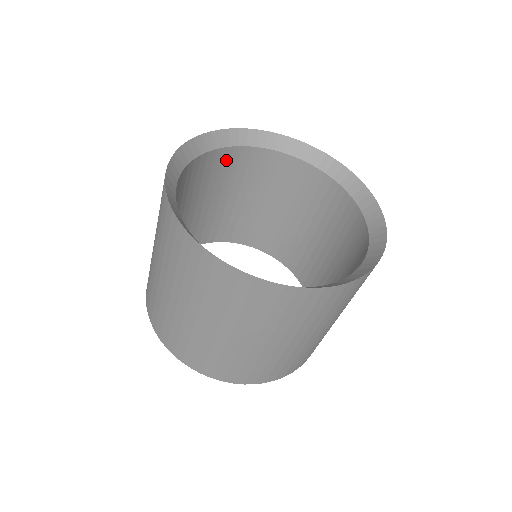
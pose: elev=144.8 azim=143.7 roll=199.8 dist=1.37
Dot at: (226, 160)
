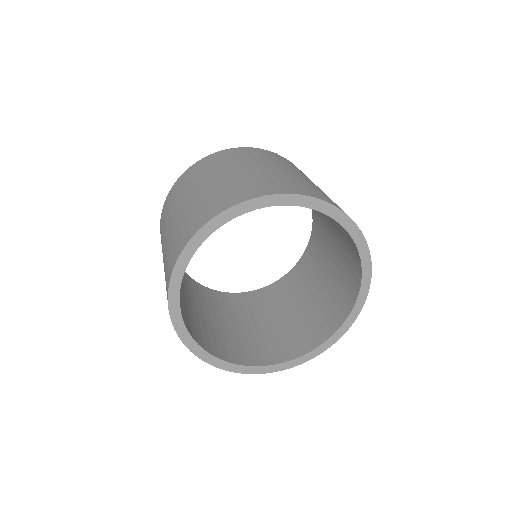
Dot at: (253, 298)
